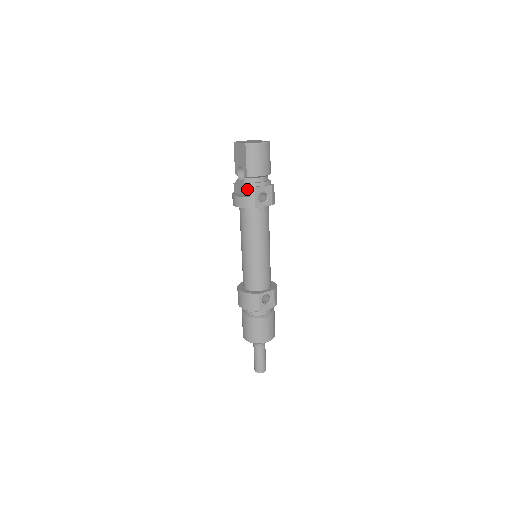
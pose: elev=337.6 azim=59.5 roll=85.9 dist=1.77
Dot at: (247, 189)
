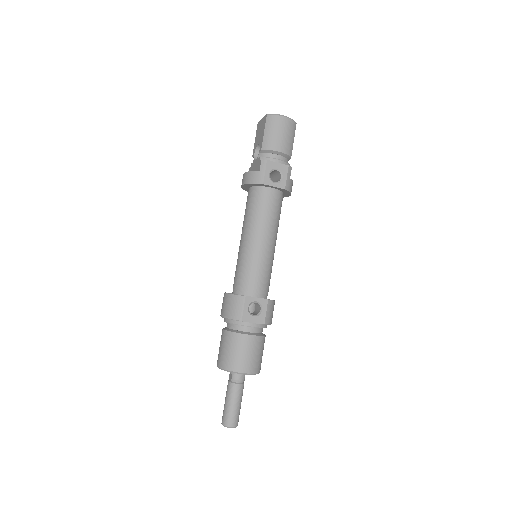
Dot at: (259, 163)
